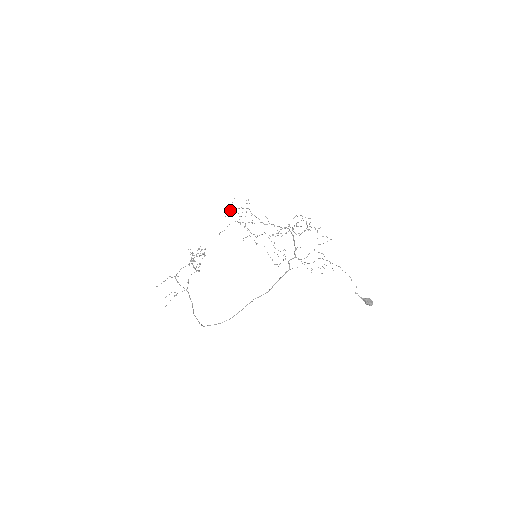
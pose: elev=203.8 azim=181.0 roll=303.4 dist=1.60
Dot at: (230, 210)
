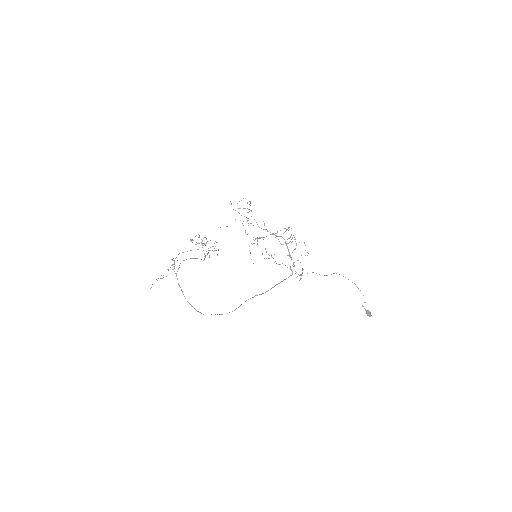
Dot at: (238, 208)
